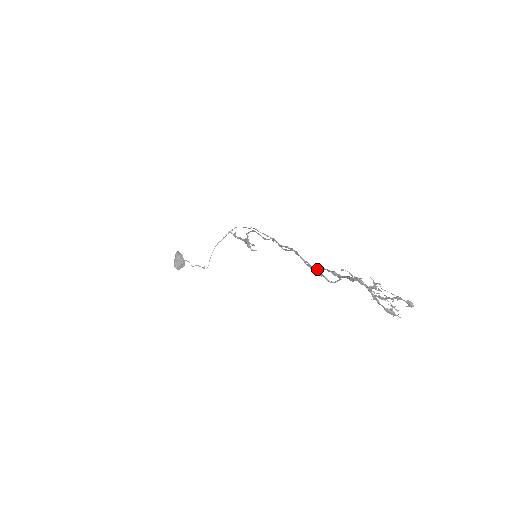
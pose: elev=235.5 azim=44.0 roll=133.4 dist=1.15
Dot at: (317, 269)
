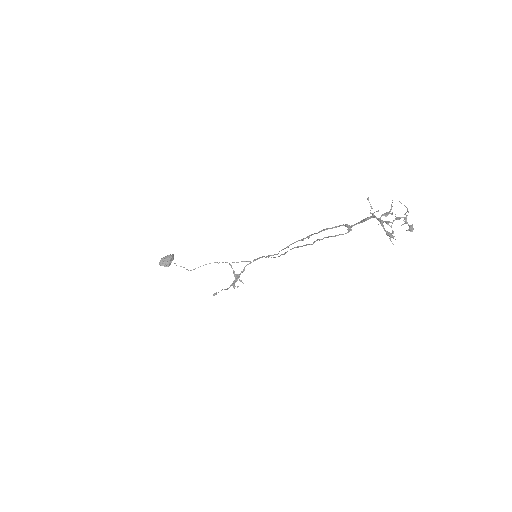
Dot at: (330, 228)
